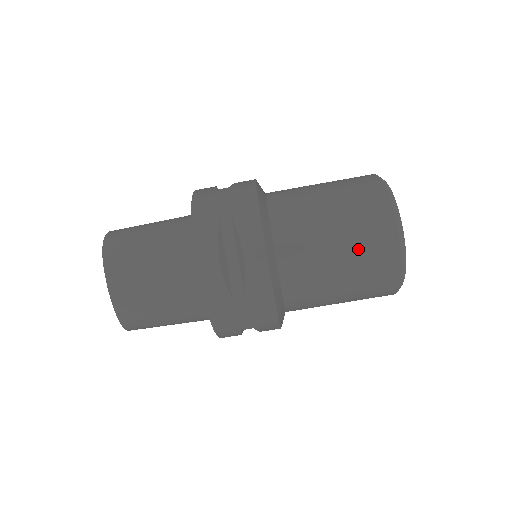
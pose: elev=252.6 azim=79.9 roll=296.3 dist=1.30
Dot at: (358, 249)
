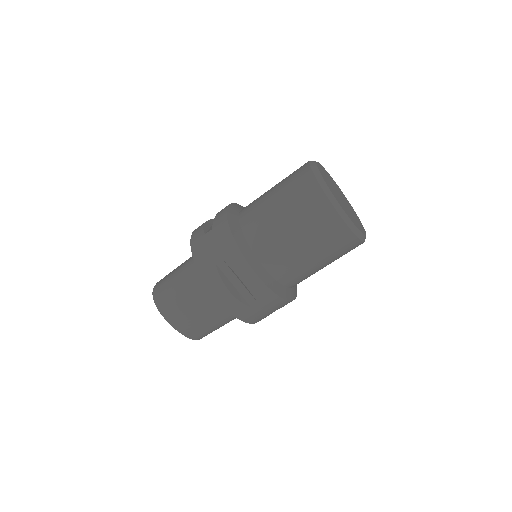
Dot at: (317, 239)
